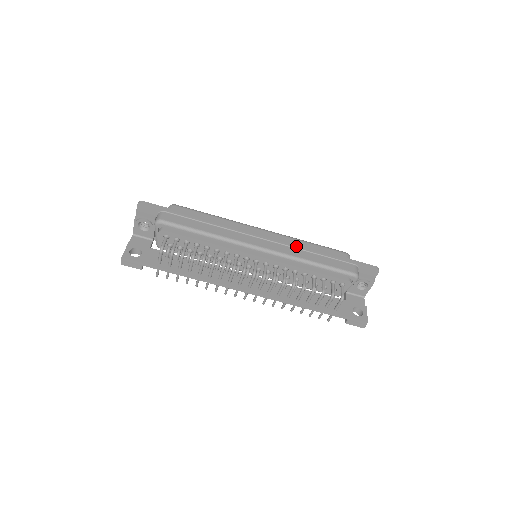
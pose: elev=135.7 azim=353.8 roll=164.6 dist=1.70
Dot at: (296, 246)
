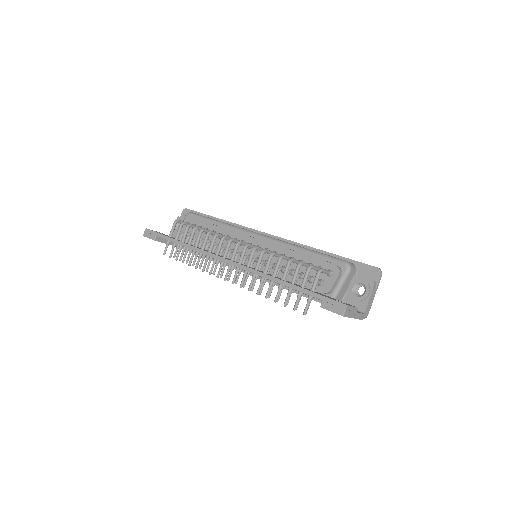
Dot at: (294, 242)
